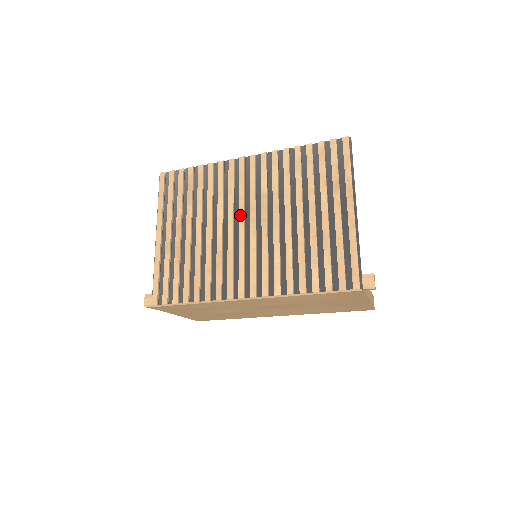
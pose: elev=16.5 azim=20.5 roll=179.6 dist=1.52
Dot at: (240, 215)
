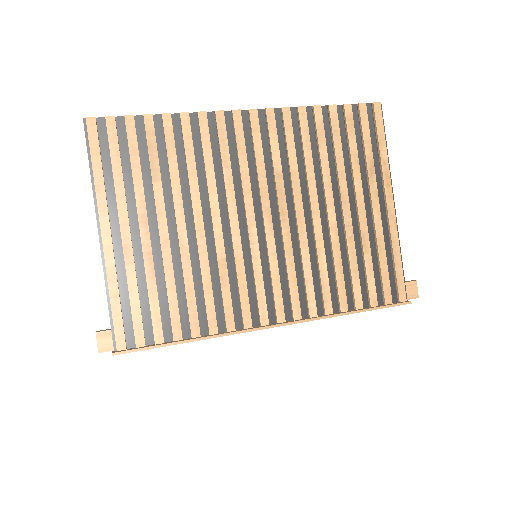
Dot at: (247, 203)
